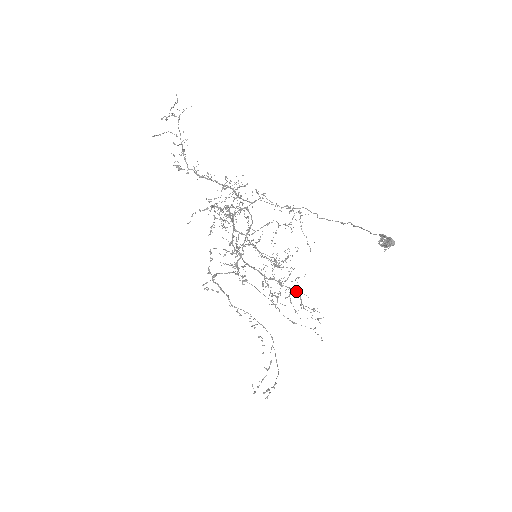
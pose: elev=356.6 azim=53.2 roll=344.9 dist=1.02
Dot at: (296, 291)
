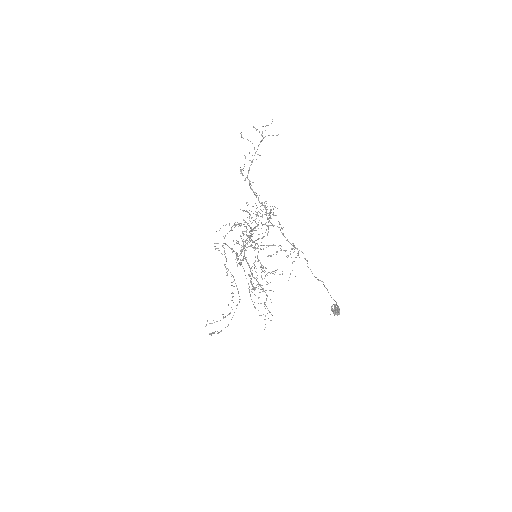
Dot at: (266, 294)
